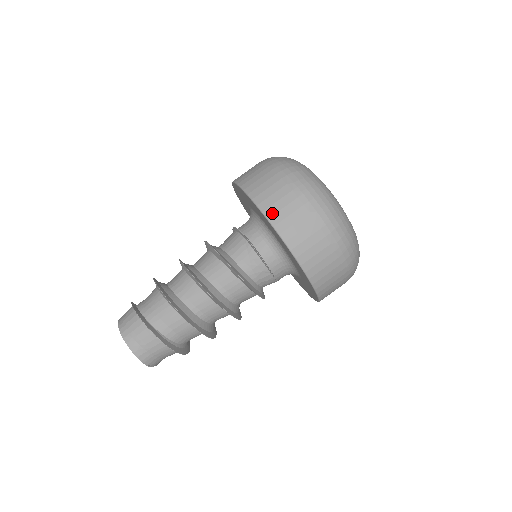
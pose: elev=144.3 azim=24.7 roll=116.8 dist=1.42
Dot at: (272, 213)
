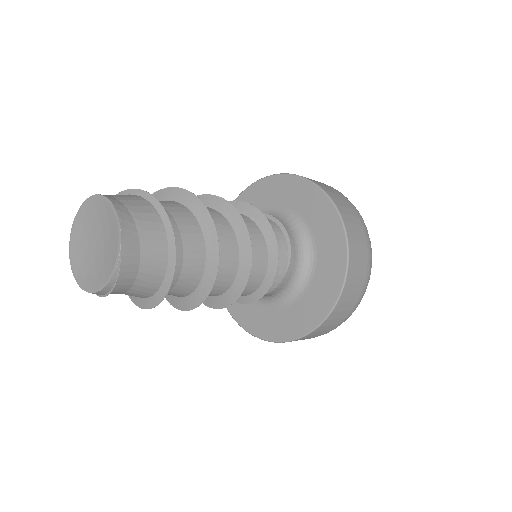
Dot at: (319, 184)
